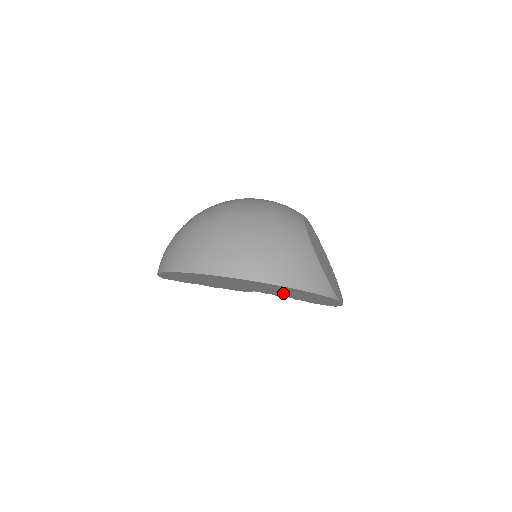
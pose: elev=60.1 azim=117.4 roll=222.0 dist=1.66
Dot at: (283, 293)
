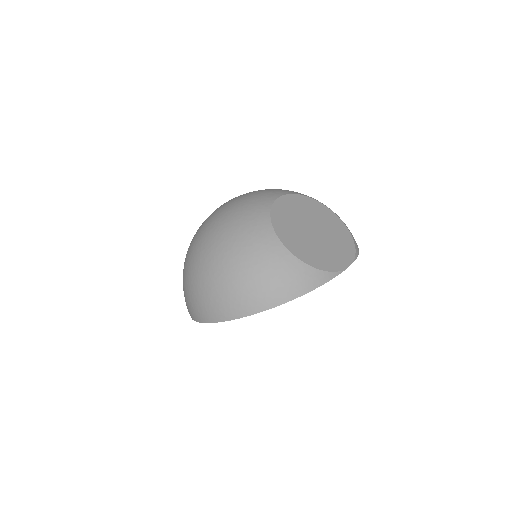
Dot at: occluded
